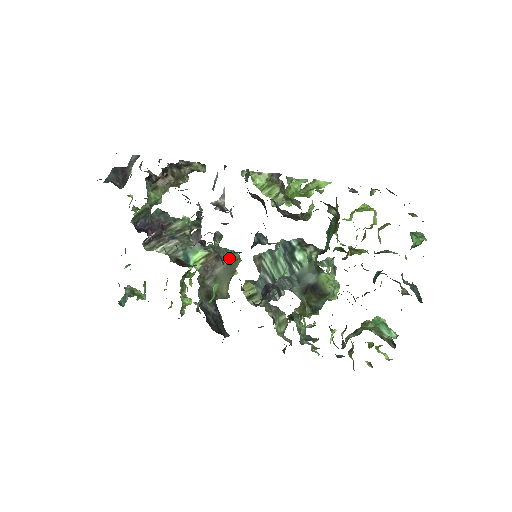
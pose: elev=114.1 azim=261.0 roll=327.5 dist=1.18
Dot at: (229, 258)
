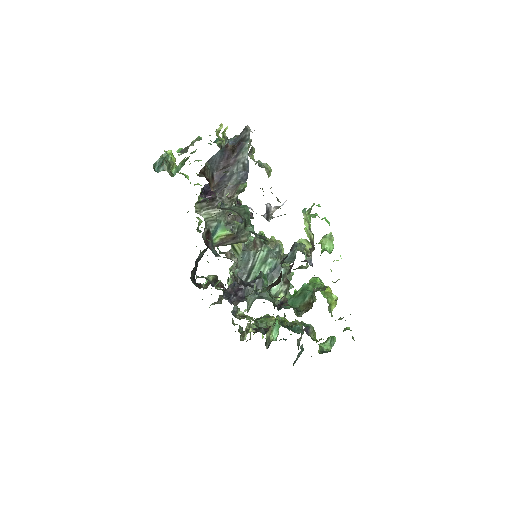
Dot at: (242, 238)
